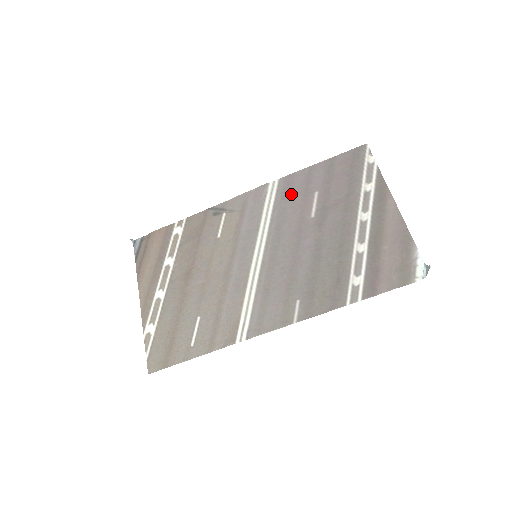
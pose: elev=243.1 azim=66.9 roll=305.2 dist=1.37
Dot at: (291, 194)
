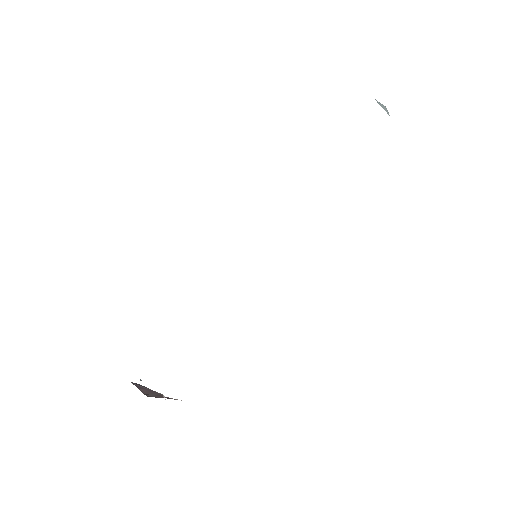
Dot at: occluded
